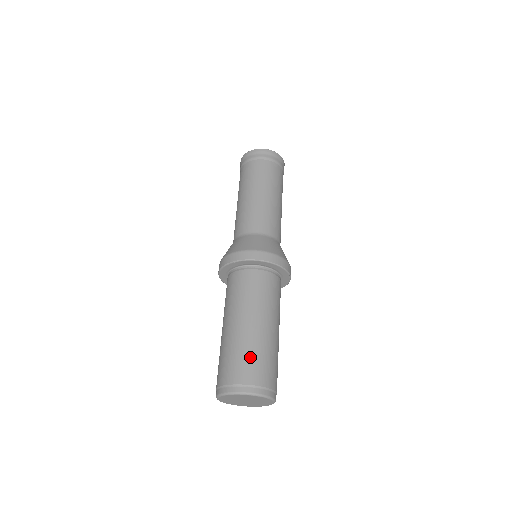
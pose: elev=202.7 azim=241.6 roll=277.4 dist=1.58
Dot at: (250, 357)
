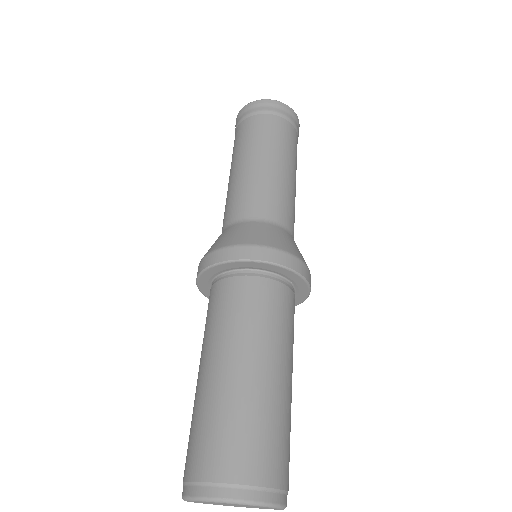
Dot at: (277, 436)
